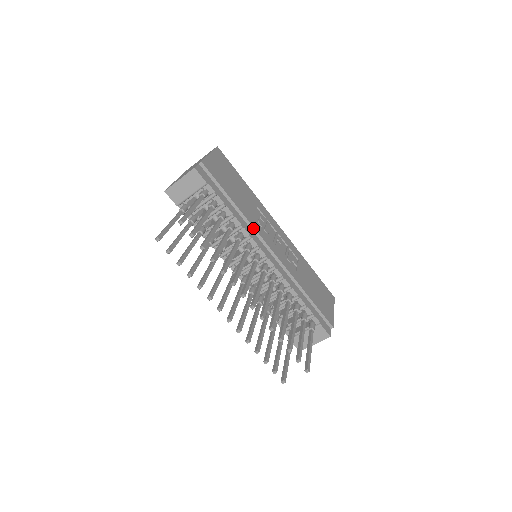
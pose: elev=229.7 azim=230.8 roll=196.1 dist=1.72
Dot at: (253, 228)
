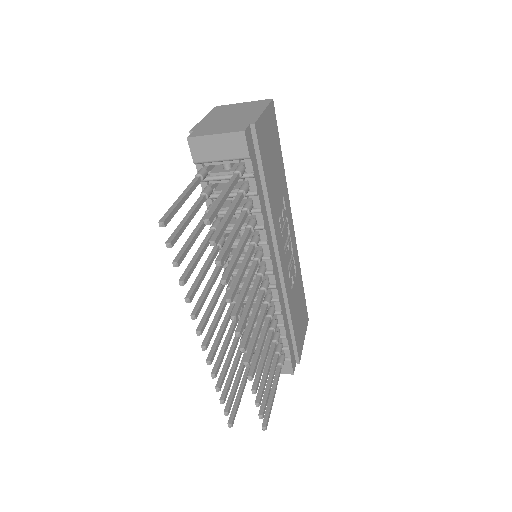
Dot at: (273, 231)
